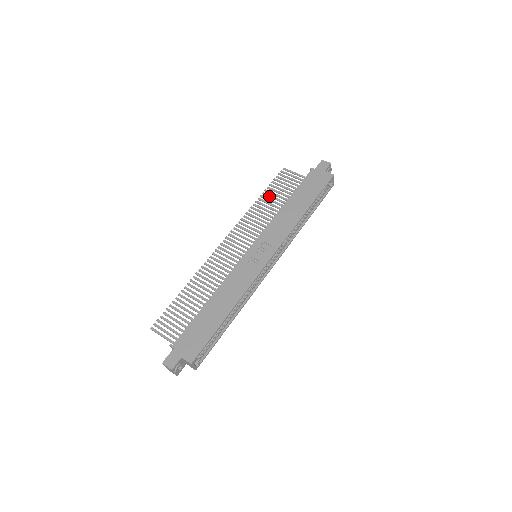
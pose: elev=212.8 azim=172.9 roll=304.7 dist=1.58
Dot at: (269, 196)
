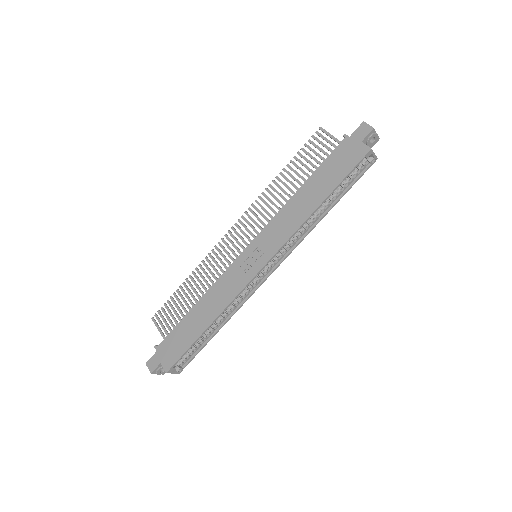
Dot at: occluded
